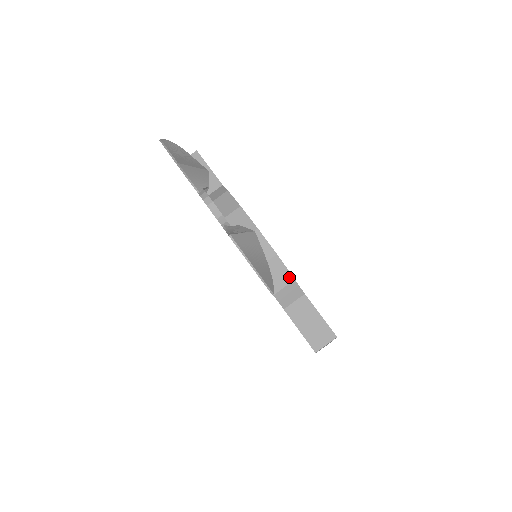
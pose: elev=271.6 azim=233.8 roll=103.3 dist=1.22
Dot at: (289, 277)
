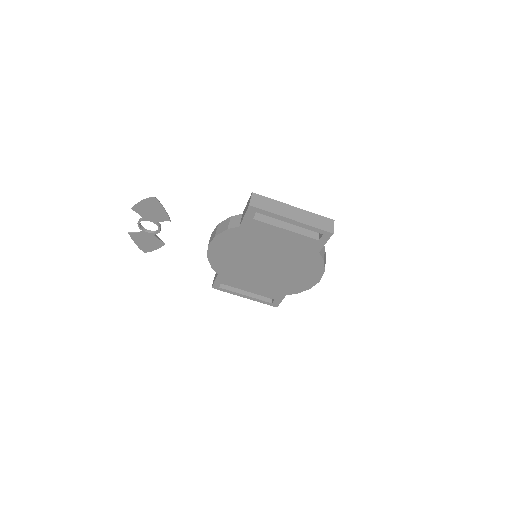
Dot at: (228, 219)
